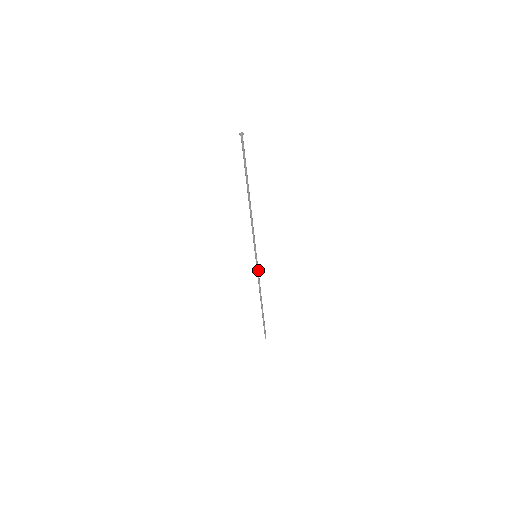
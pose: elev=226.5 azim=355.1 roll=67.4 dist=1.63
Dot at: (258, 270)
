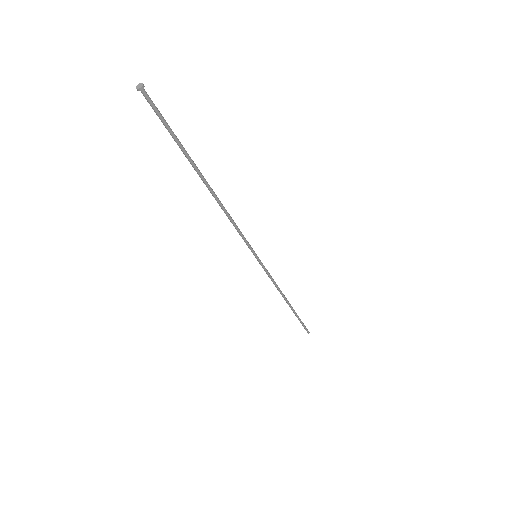
Dot at: (267, 271)
